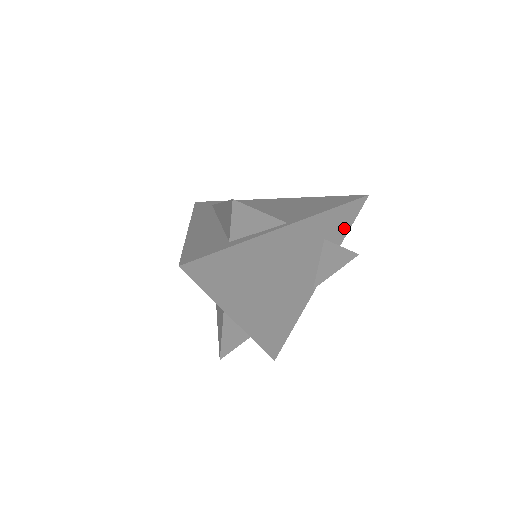
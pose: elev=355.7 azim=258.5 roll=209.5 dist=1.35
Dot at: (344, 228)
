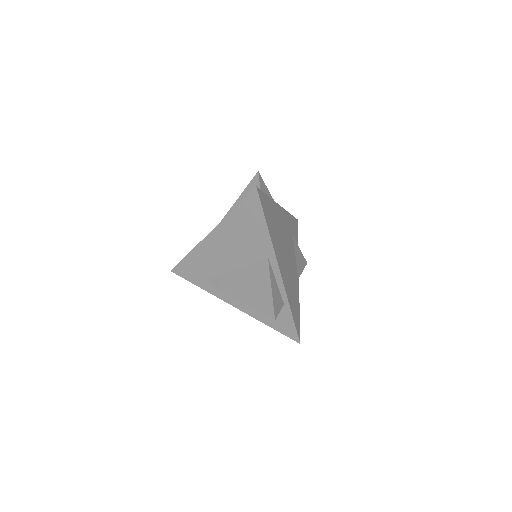
Dot at: (296, 236)
